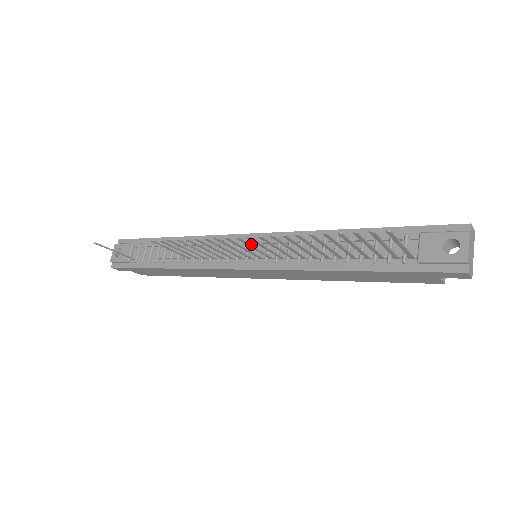
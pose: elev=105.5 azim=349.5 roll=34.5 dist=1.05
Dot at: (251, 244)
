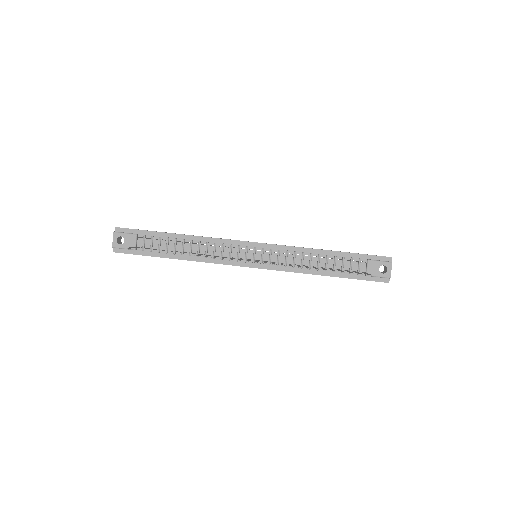
Dot at: (256, 250)
